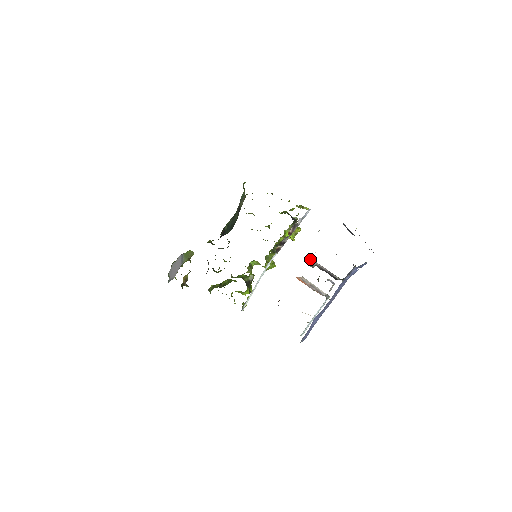
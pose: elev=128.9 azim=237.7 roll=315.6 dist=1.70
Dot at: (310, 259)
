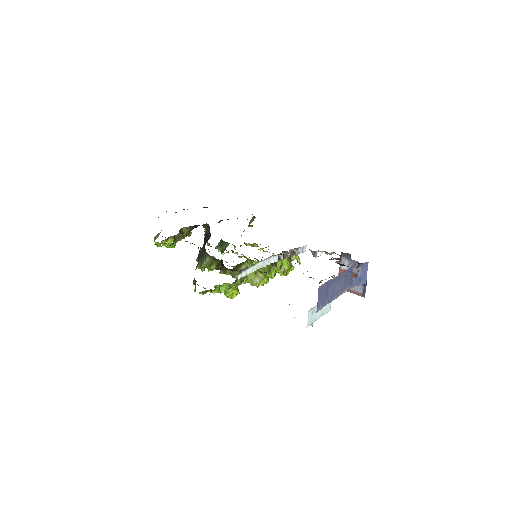
Dot at: occluded
